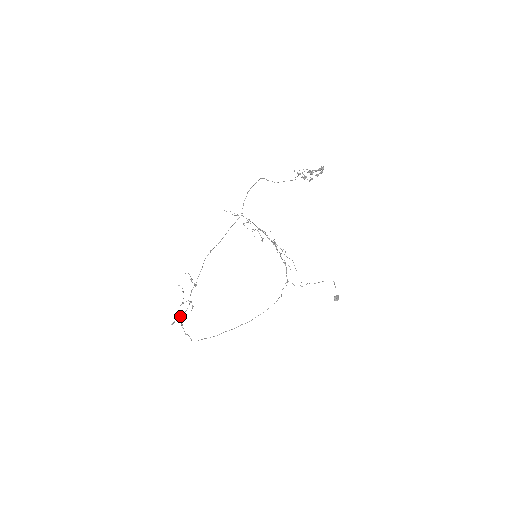
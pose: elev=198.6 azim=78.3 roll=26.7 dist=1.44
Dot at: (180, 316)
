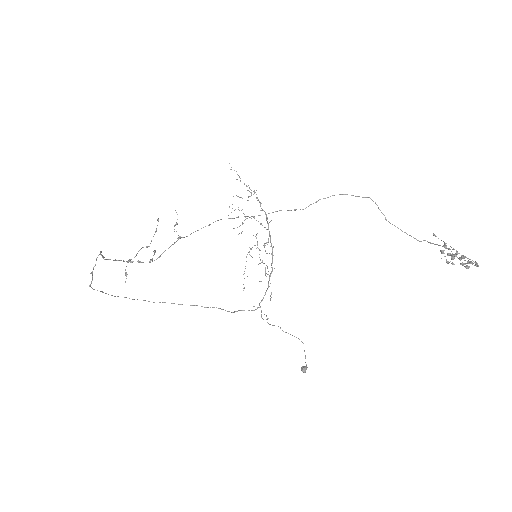
Dot at: (130, 260)
